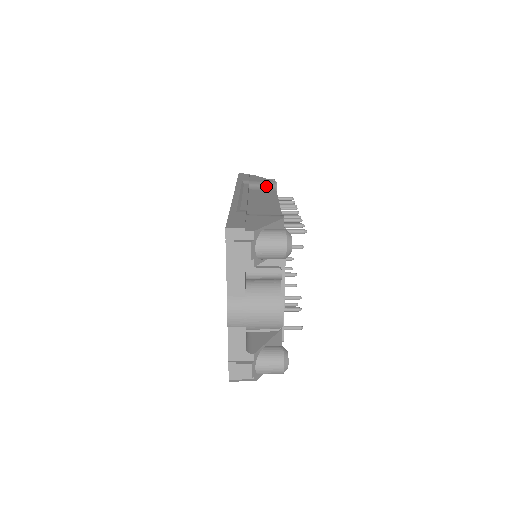
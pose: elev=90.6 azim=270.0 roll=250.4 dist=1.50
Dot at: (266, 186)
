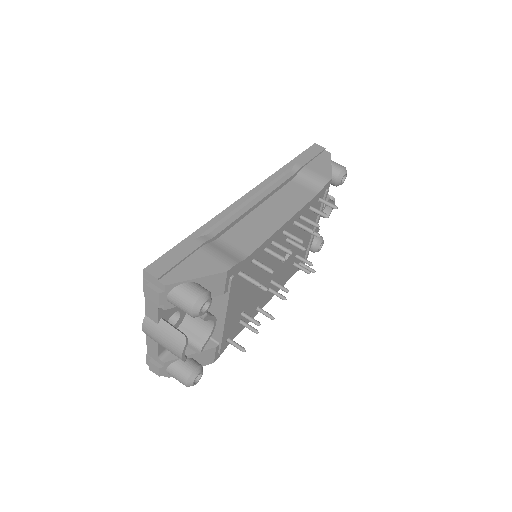
Dot at: (314, 182)
